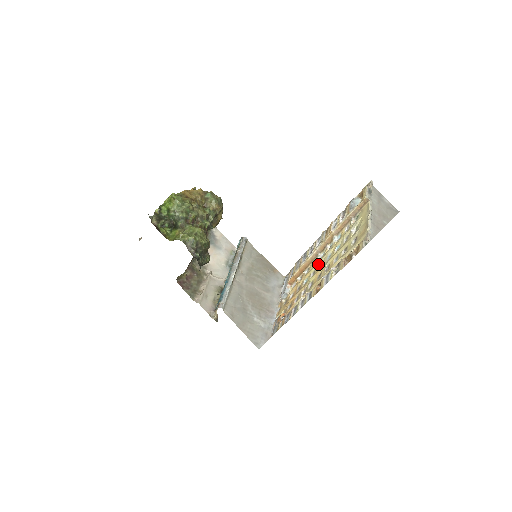
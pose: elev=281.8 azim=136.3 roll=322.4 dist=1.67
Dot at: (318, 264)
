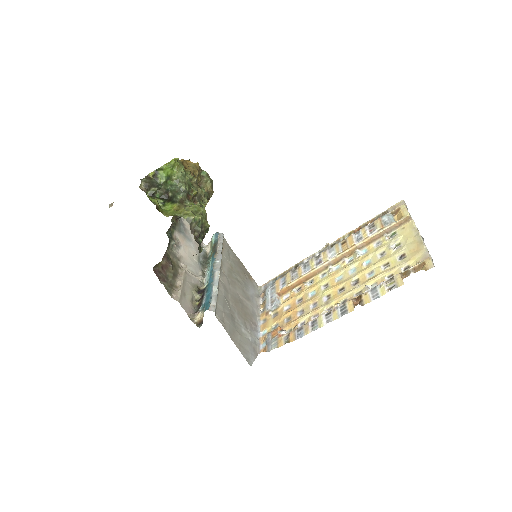
Dot at: (333, 277)
